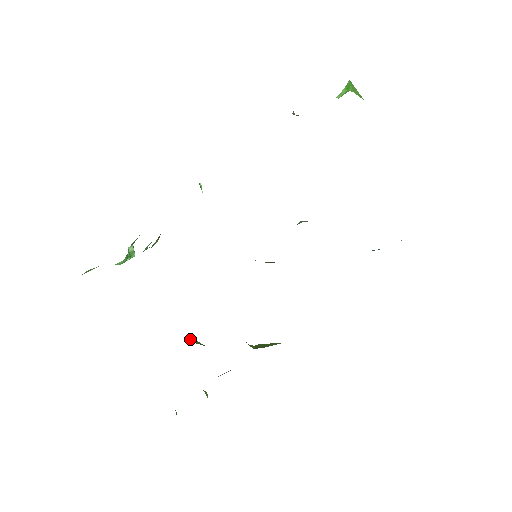
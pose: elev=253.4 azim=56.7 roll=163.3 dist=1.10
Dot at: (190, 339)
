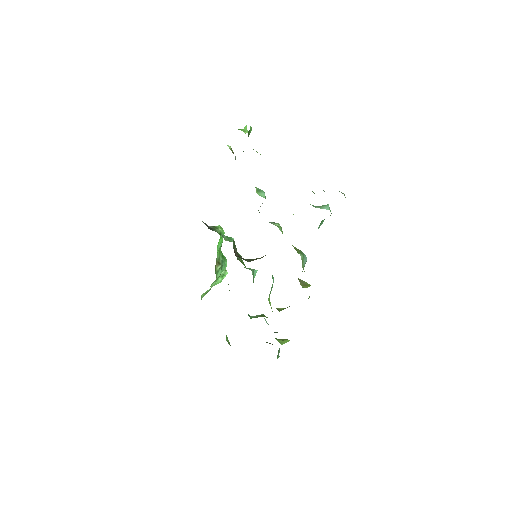
Dot at: (254, 316)
